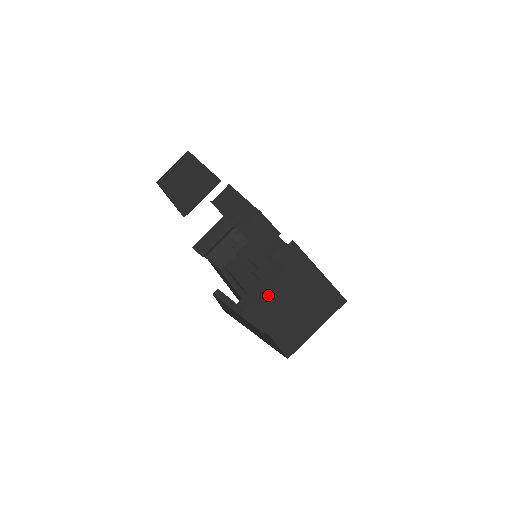
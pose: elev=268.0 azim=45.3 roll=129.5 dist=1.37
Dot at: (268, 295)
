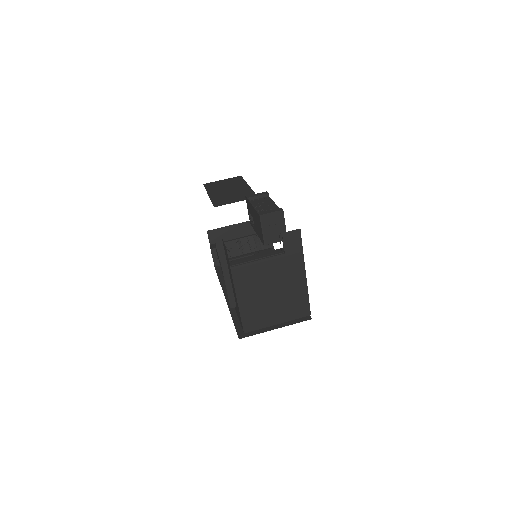
Dot at: (257, 264)
